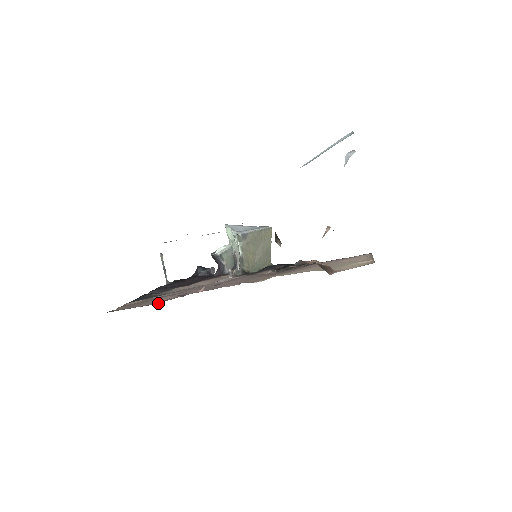
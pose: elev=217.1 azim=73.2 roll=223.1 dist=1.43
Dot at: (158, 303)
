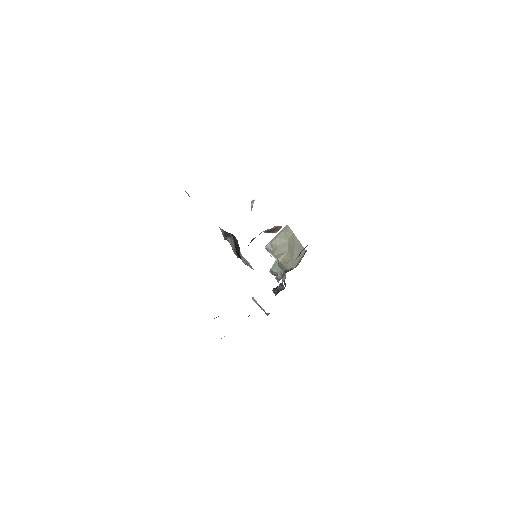
Dot at: occluded
